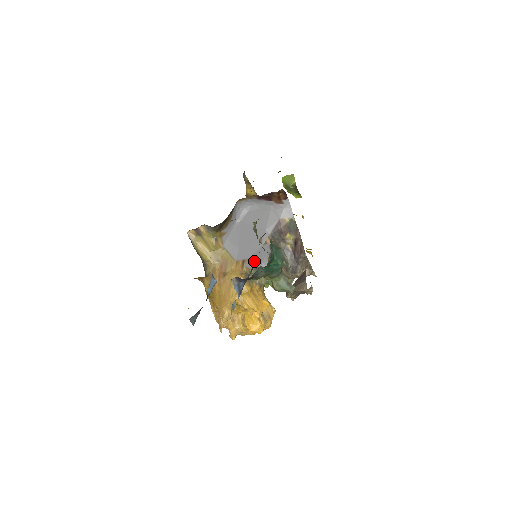
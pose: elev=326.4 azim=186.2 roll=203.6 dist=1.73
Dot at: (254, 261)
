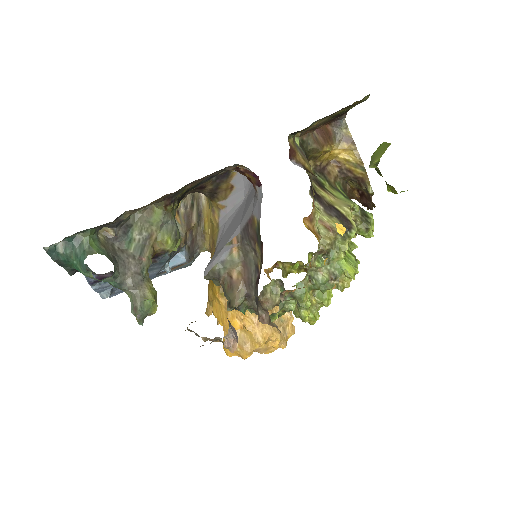
Dot at: occluded
